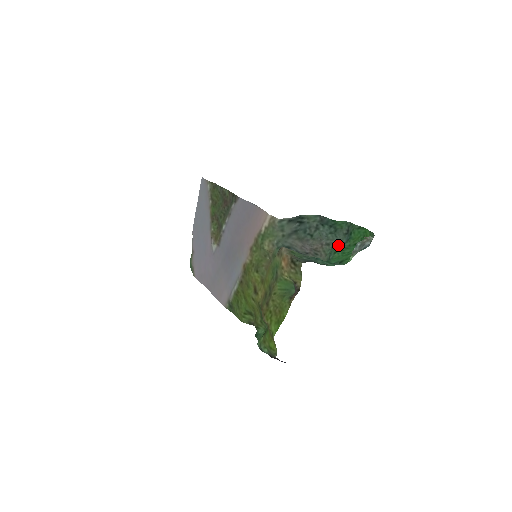
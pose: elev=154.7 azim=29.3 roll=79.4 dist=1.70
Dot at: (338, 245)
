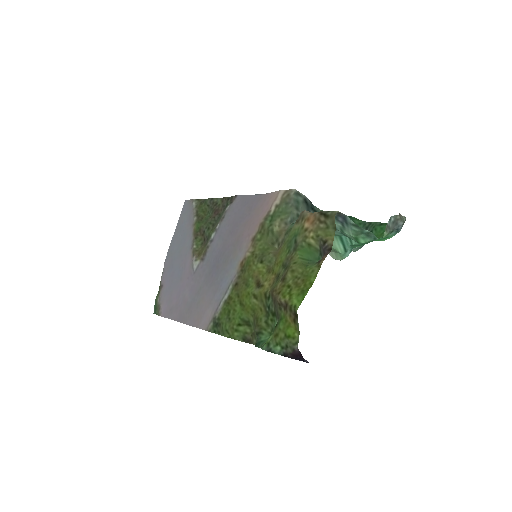
Dot at: occluded
